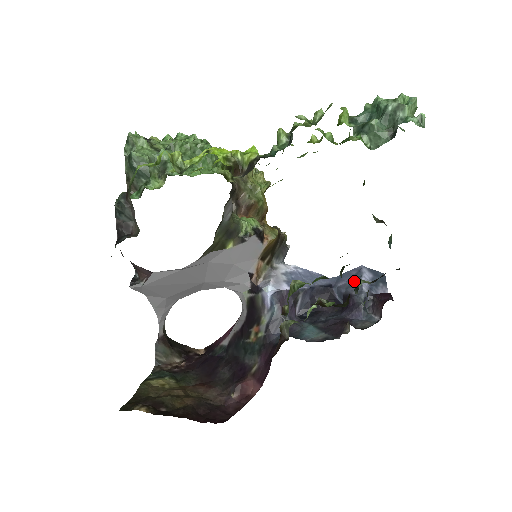
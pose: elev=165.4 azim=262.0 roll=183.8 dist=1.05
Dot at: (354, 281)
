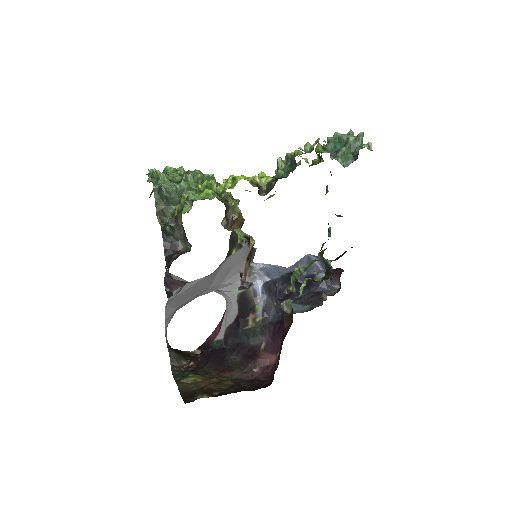
Dot at: occluded
